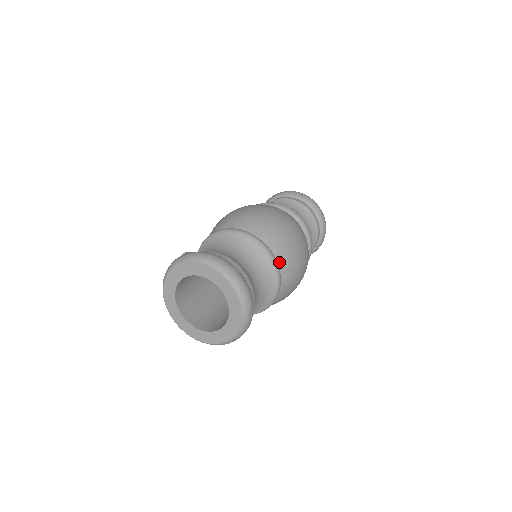
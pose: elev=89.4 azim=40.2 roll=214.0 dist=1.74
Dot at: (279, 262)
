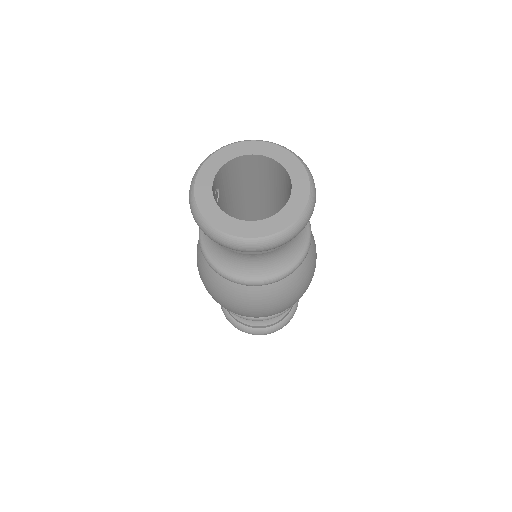
Dot at: occluded
